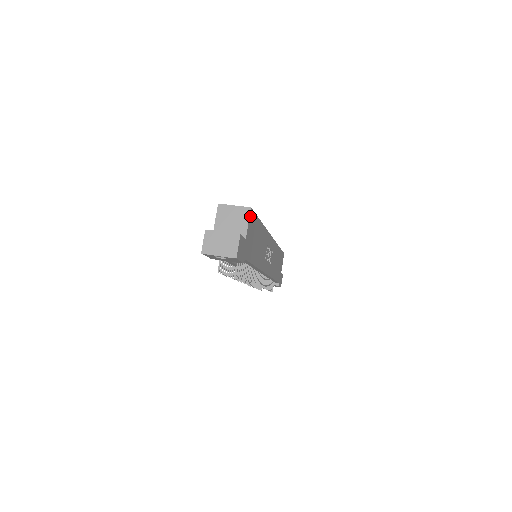
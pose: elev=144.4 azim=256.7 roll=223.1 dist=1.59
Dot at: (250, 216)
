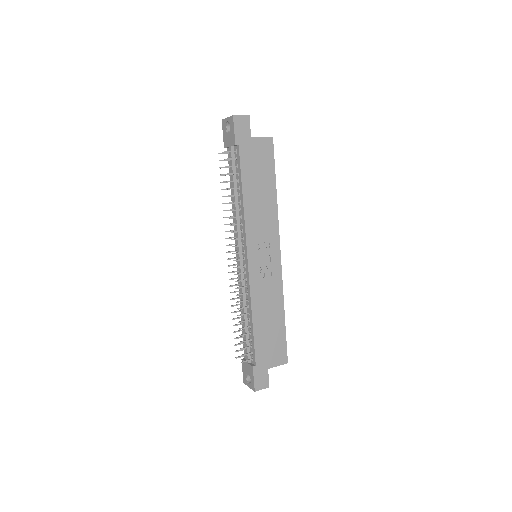
Dot at: (268, 140)
